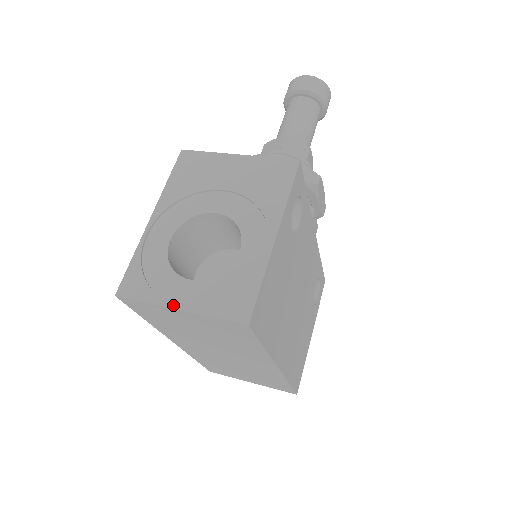
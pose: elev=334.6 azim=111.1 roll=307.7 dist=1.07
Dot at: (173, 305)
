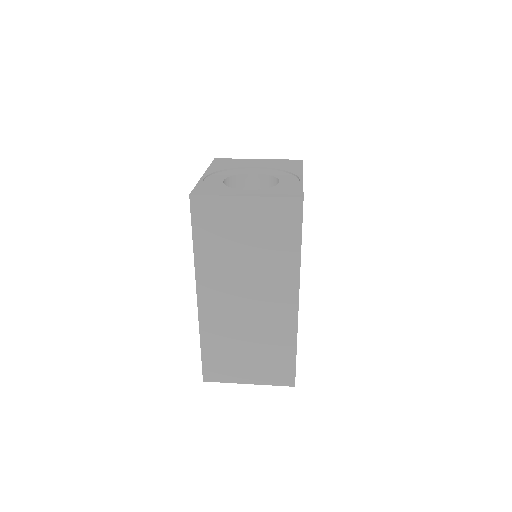
Dot at: (241, 195)
